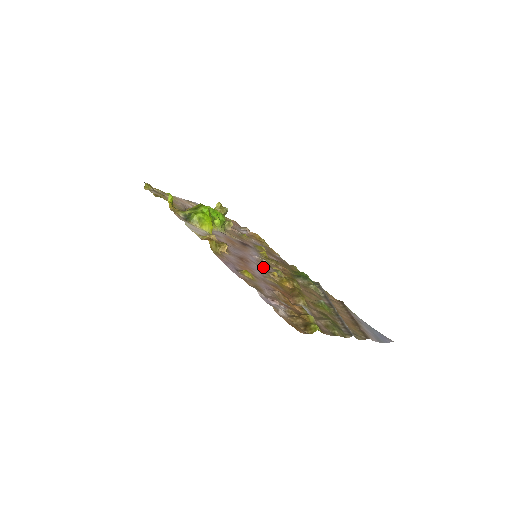
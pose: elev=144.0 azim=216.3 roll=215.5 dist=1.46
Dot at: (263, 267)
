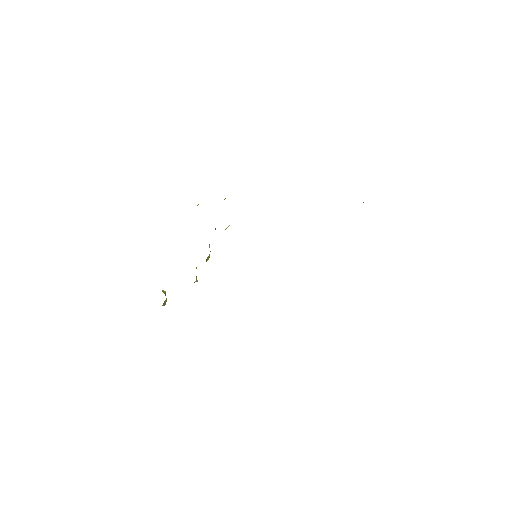
Dot at: occluded
